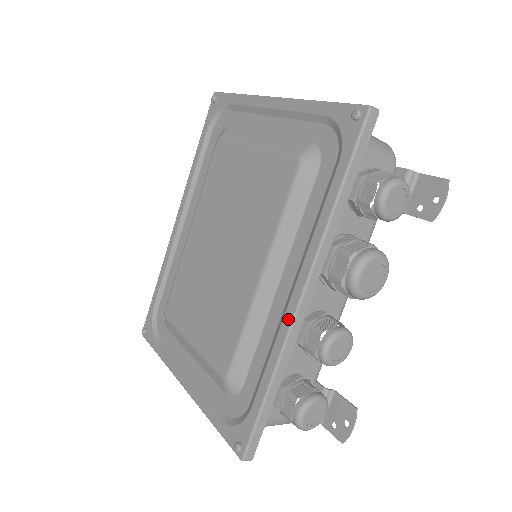
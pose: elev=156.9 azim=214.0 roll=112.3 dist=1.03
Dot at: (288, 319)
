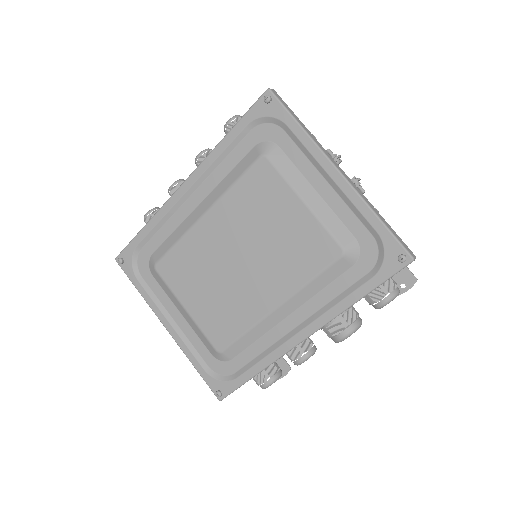
Dot at: (288, 346)
